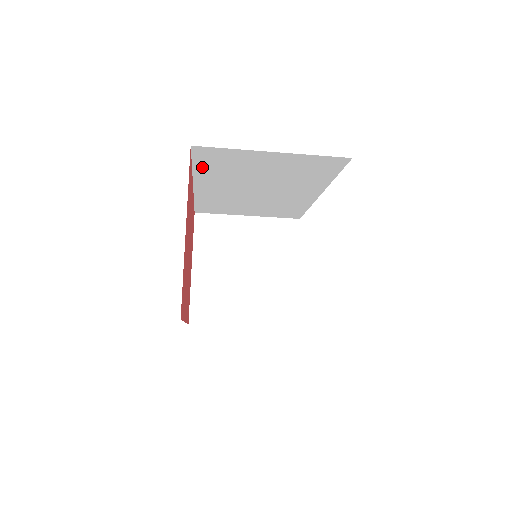
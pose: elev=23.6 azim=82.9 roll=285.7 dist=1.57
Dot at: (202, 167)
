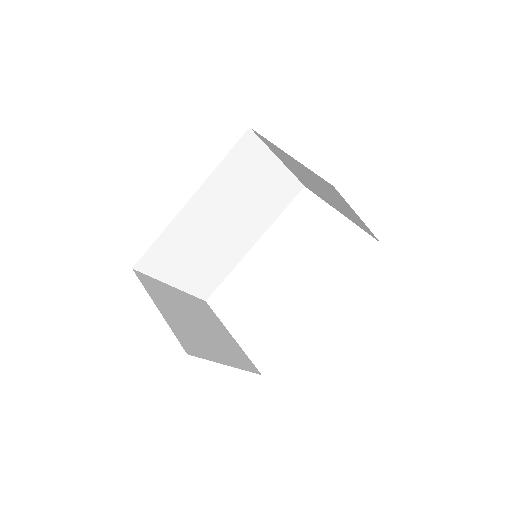
Dot at: (226, 165)
